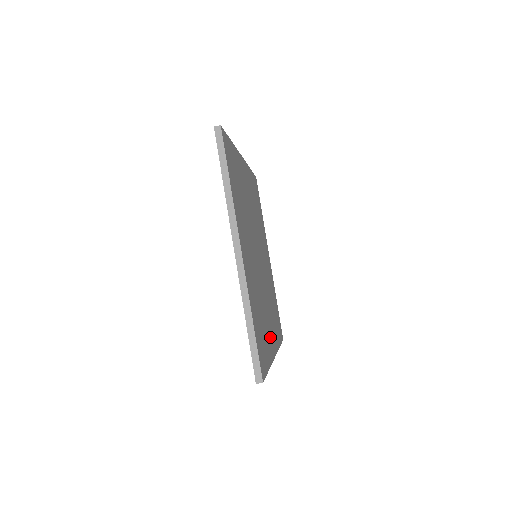
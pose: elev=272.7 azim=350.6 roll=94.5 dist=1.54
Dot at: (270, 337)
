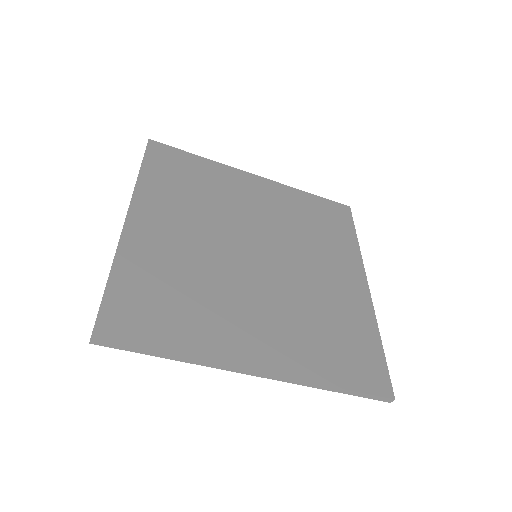
Dot at: (349, 293)
